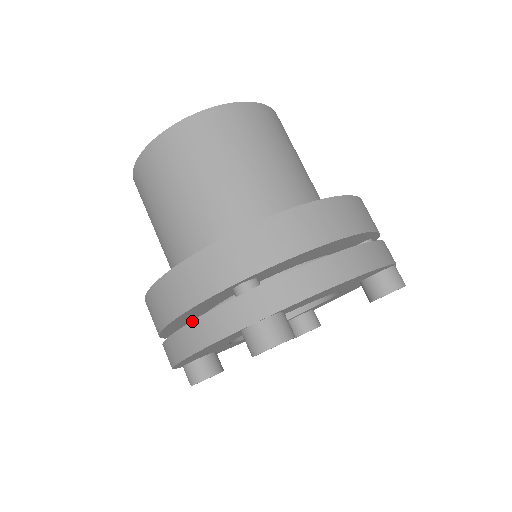
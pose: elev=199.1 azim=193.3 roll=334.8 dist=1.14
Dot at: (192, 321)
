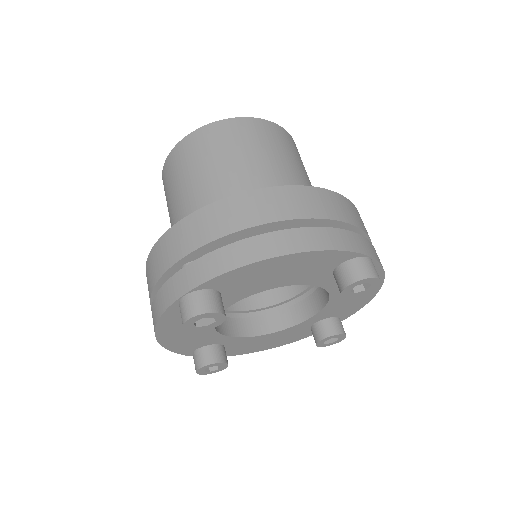
Dot at: (322, 227)
